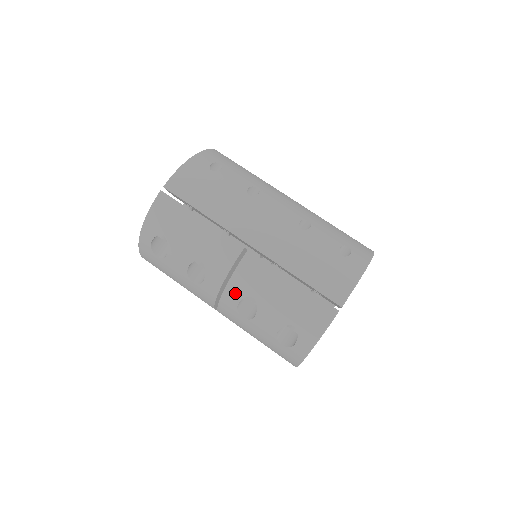
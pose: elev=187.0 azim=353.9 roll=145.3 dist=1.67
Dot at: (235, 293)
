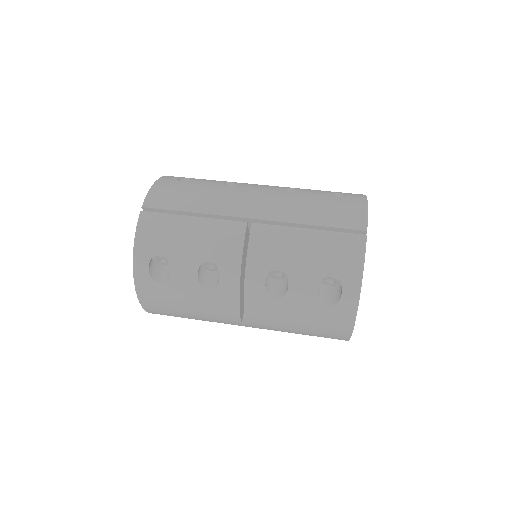
Dot at: (258, 272)
